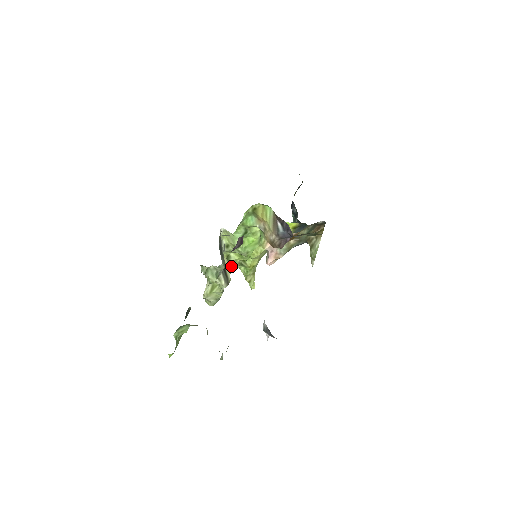
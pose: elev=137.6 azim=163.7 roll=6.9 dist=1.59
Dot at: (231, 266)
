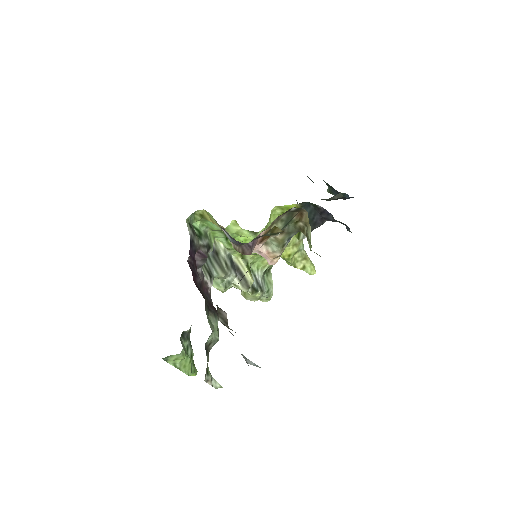
Dot at: (261, 260)
